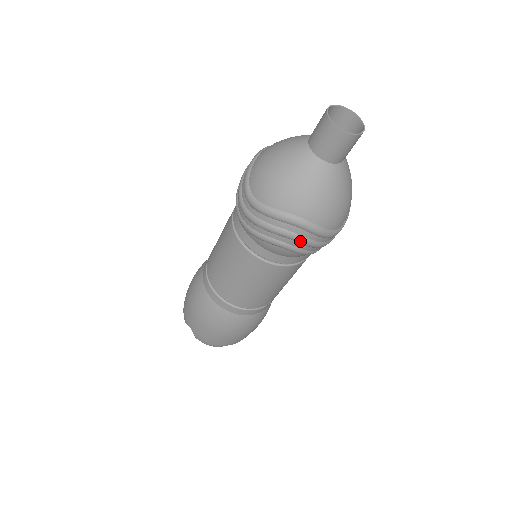
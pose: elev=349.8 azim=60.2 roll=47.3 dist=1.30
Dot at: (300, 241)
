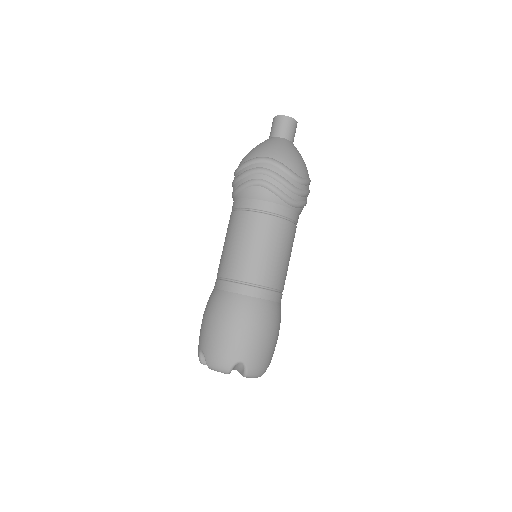
Dot at: (269, 173)
